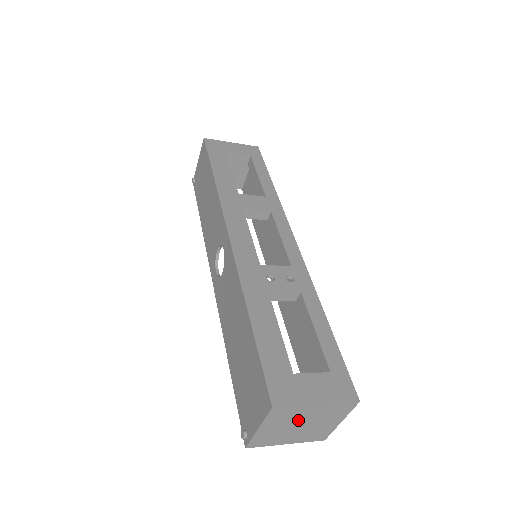
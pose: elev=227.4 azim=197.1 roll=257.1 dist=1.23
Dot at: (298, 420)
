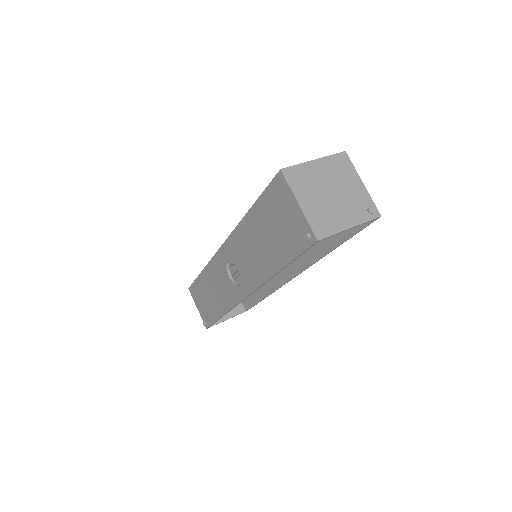
Dot at: (321, 186)
